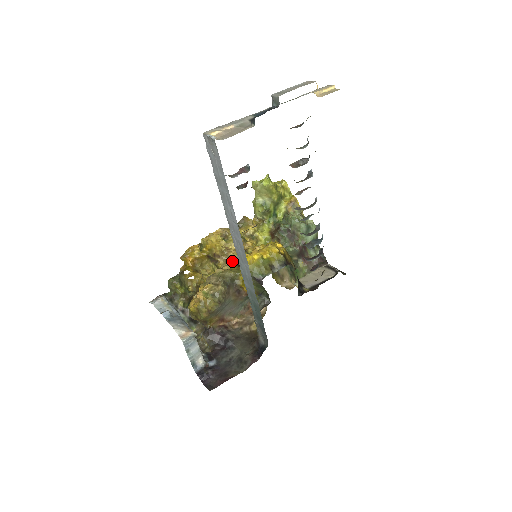
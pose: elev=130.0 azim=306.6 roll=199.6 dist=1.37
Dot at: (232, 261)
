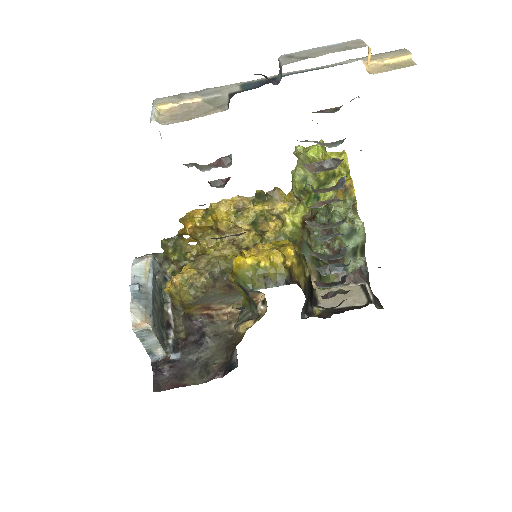
Dot at: (238, 243)
